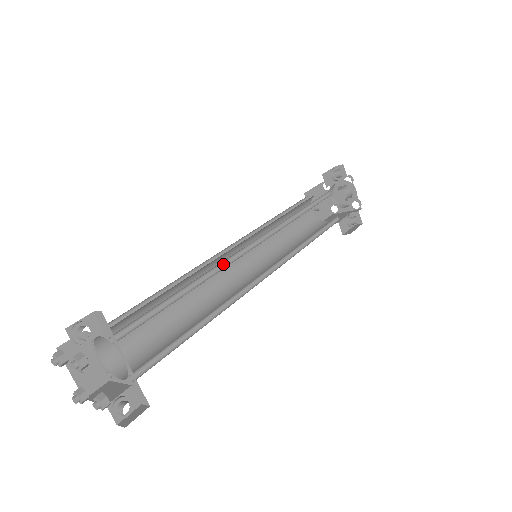
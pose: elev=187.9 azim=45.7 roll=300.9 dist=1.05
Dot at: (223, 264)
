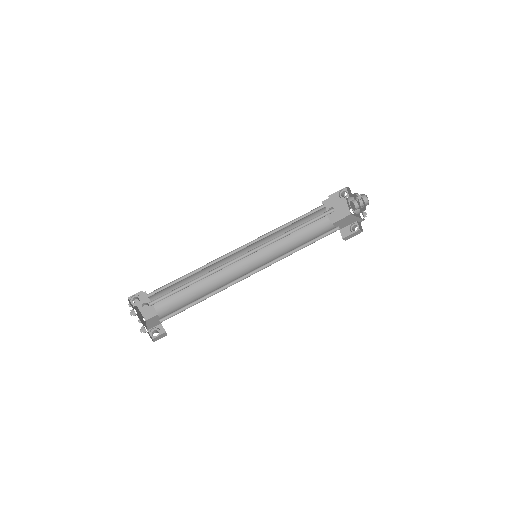
Dot at: (223, 265)
